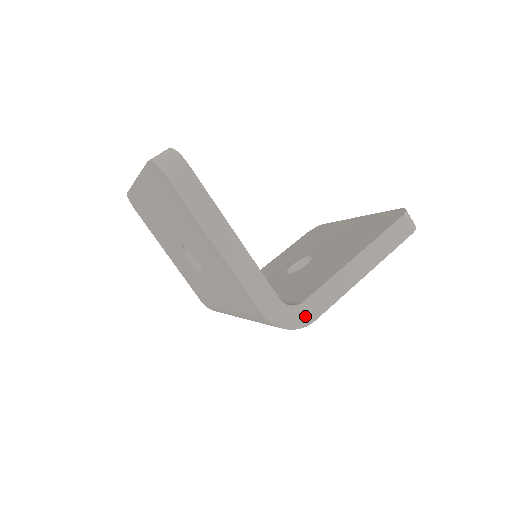
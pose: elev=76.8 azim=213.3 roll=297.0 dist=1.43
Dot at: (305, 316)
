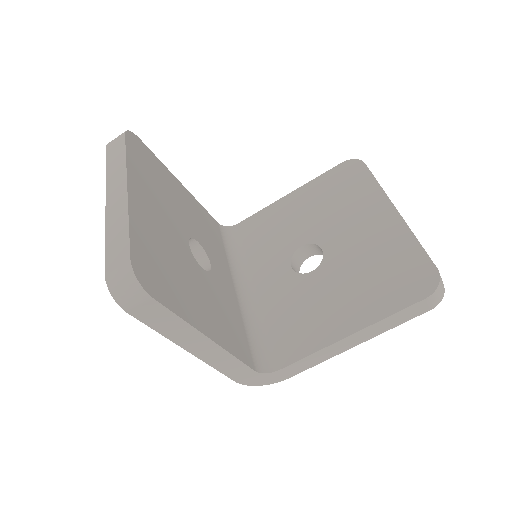
Dot at: (280, 377)
